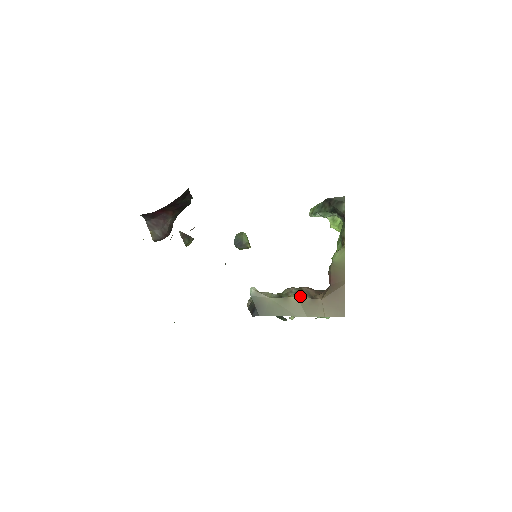
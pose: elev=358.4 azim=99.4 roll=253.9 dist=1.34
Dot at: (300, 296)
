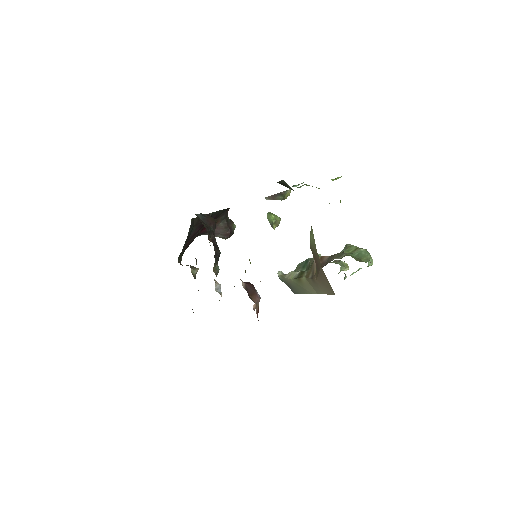
Dot at: (306, 275)
